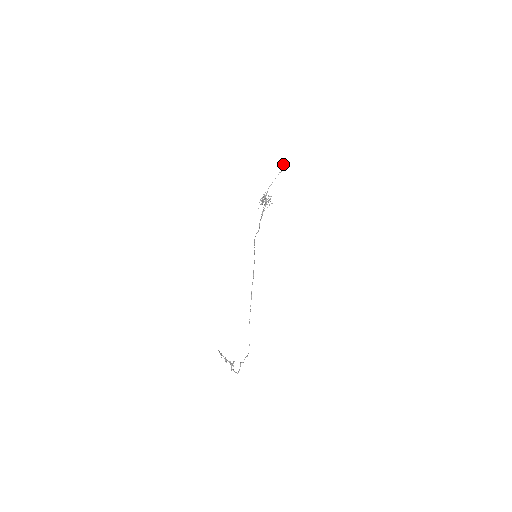
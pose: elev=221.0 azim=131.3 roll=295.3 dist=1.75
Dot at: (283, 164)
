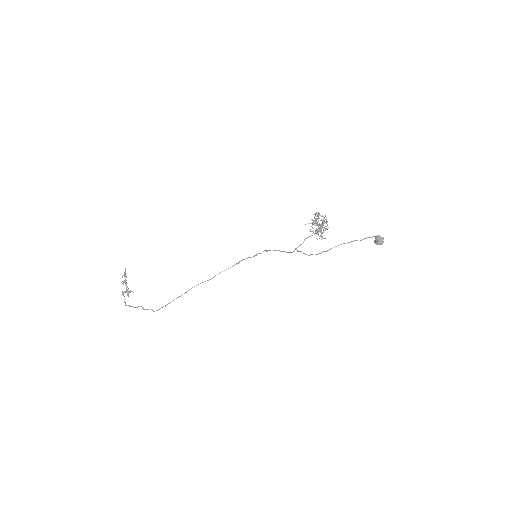
Dot at: (380, 241)
